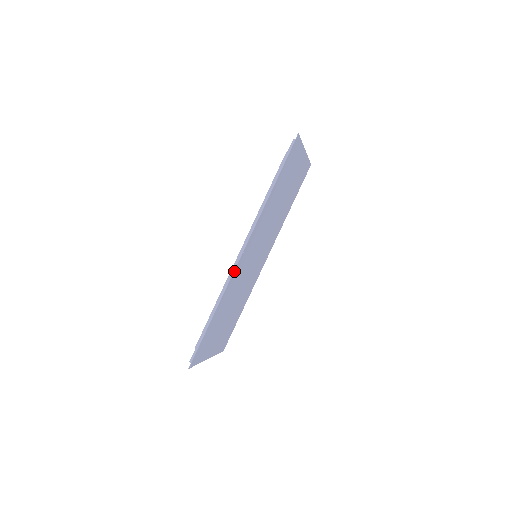
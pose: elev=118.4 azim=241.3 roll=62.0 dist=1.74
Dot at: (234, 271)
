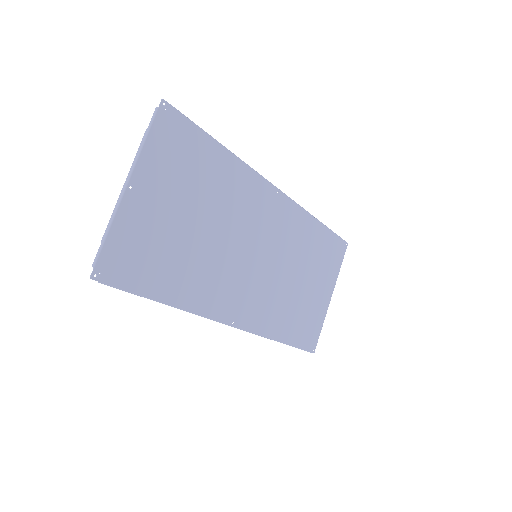
Dot at: (264, 180)
